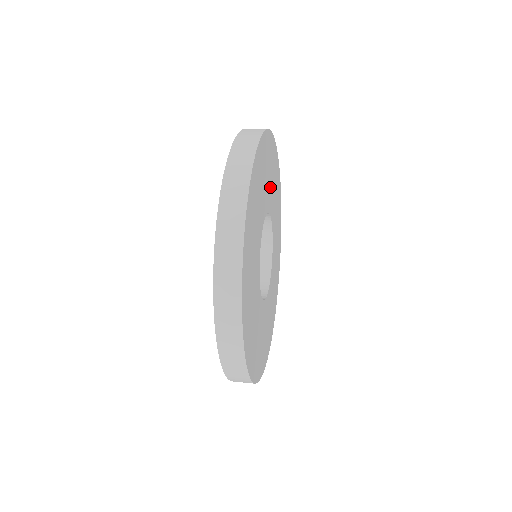
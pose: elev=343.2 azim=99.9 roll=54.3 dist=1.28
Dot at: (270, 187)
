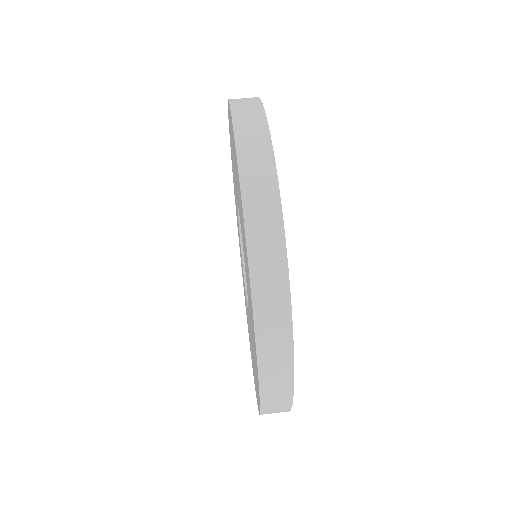
Dot at: occluded
